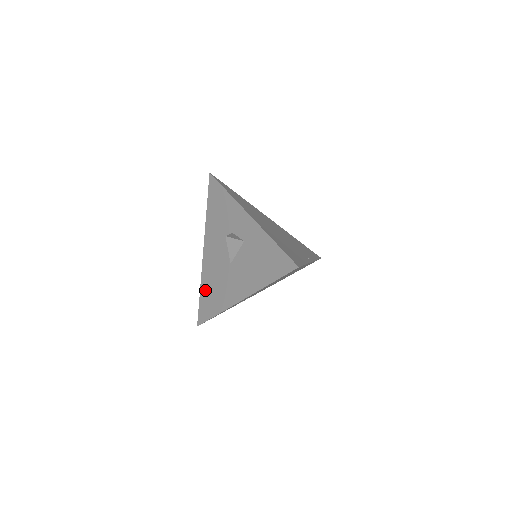
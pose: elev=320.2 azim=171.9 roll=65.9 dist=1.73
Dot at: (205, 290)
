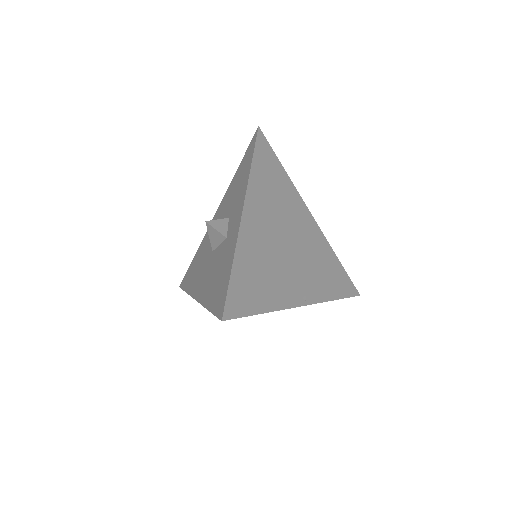
Dot at: (196, 258)
